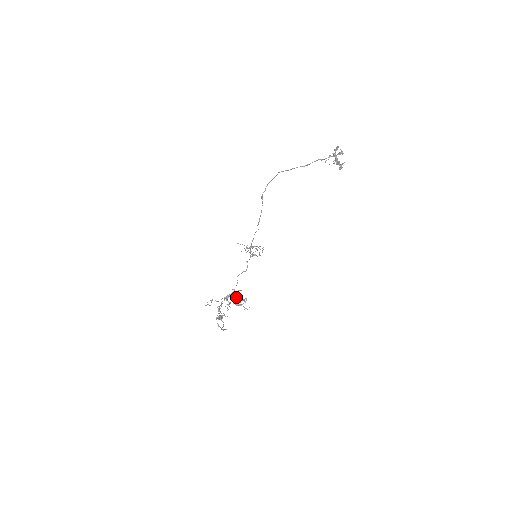
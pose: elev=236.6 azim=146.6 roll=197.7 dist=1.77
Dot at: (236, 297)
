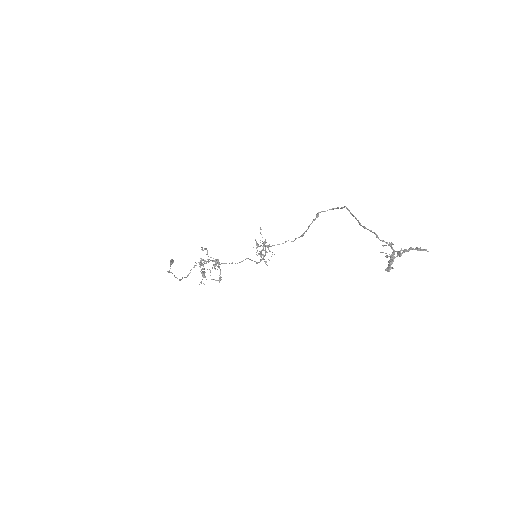
Dot at: occluded
